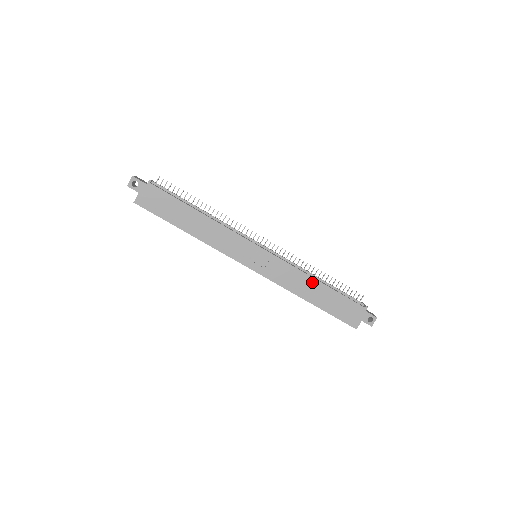
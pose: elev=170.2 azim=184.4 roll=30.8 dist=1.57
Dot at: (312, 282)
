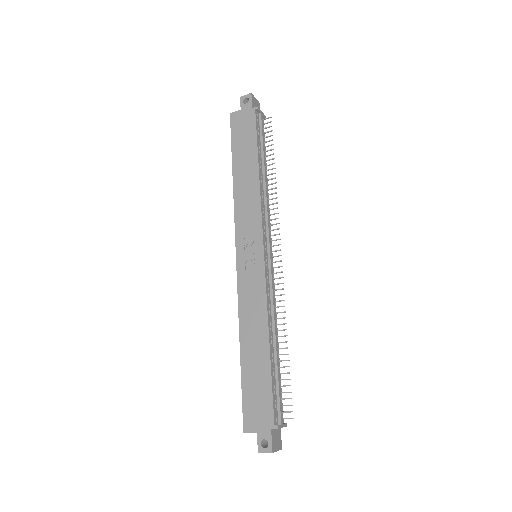
Dot at: (263, 333)
